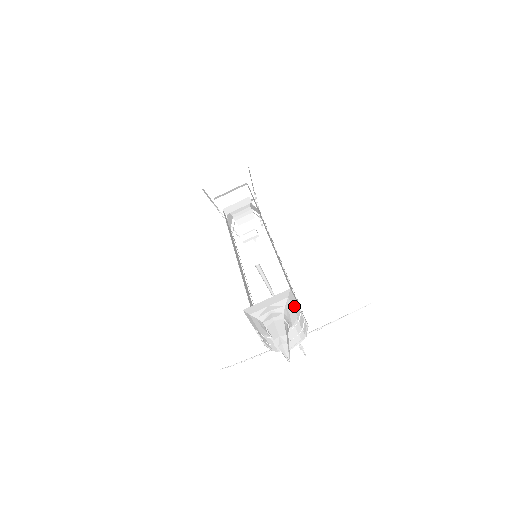
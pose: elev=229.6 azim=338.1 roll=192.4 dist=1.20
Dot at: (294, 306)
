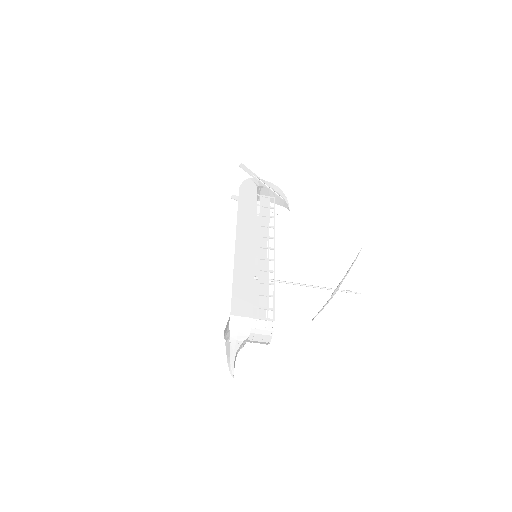
Dot at: (242, 323)
